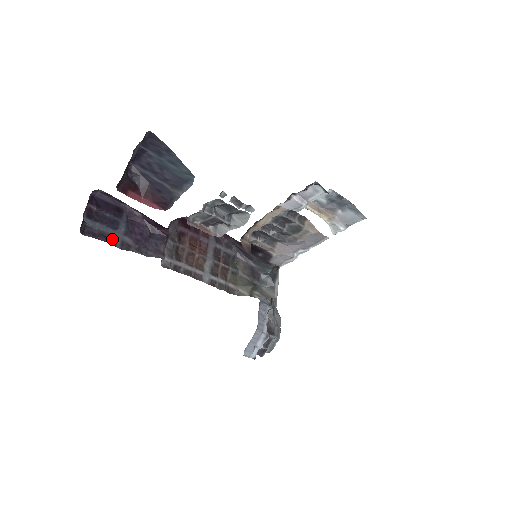
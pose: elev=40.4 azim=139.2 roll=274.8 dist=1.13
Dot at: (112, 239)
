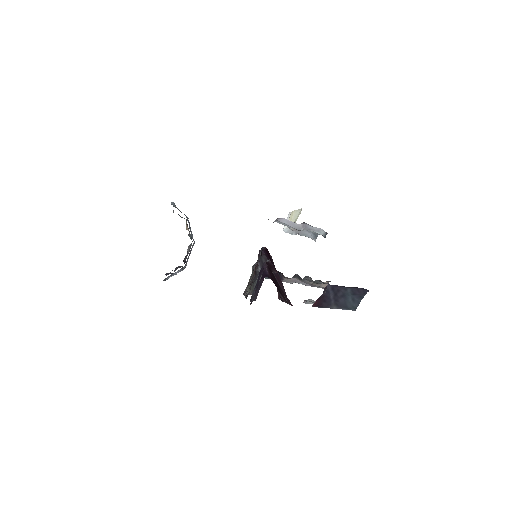
Dot at: occluded
